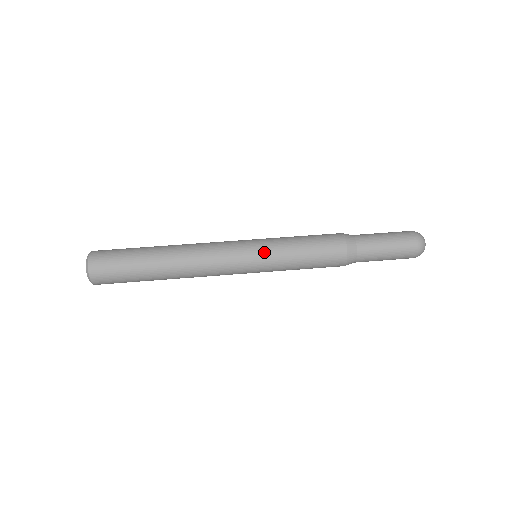
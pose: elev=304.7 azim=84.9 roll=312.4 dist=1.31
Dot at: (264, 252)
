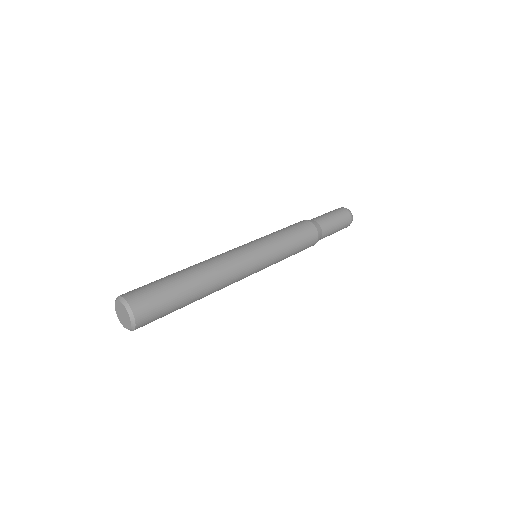
Dot at: (269, 250)
